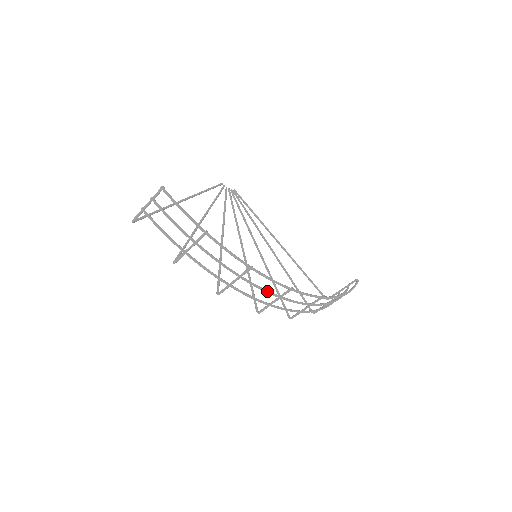
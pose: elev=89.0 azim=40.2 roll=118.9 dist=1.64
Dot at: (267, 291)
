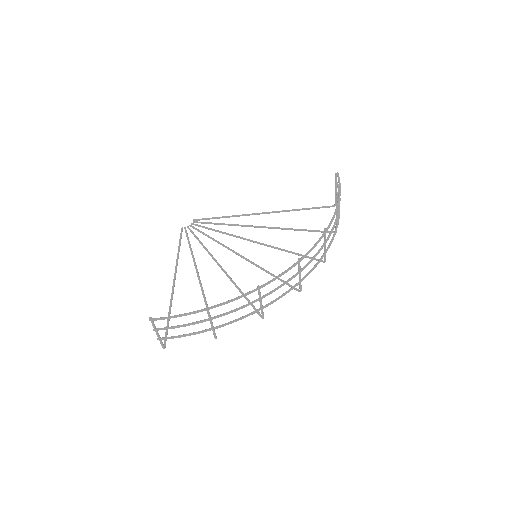
Dot at: (287, 282)
